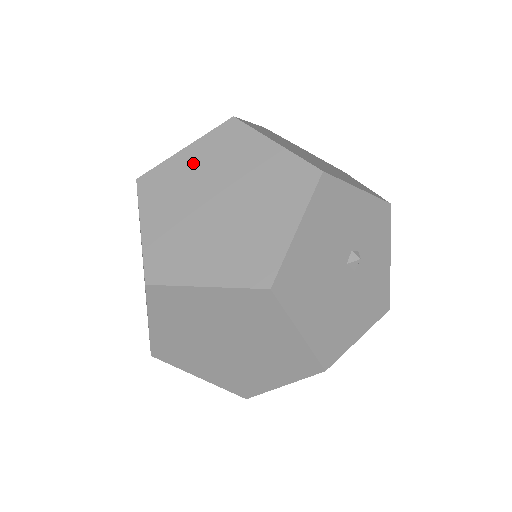
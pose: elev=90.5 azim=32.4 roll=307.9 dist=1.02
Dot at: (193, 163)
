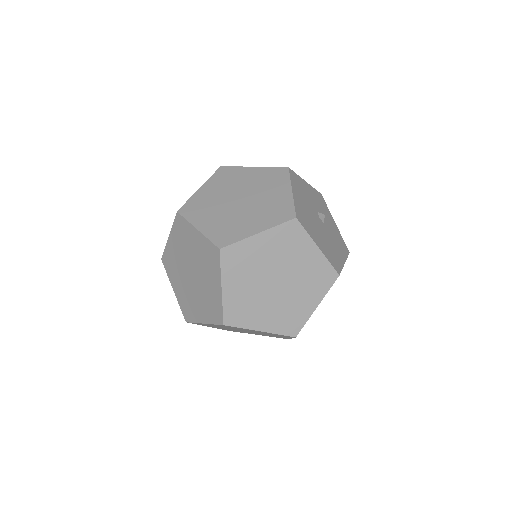
Dot at: (210, 191)
